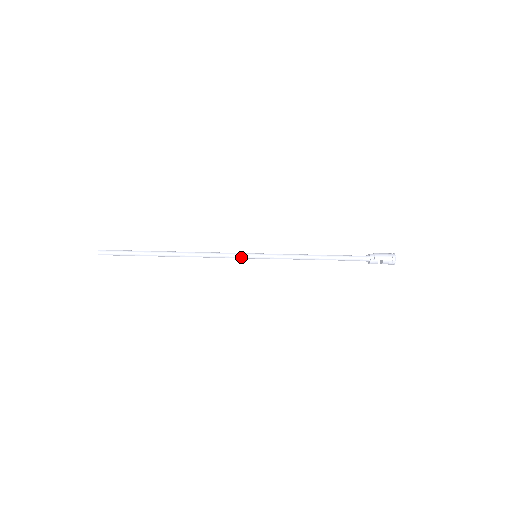
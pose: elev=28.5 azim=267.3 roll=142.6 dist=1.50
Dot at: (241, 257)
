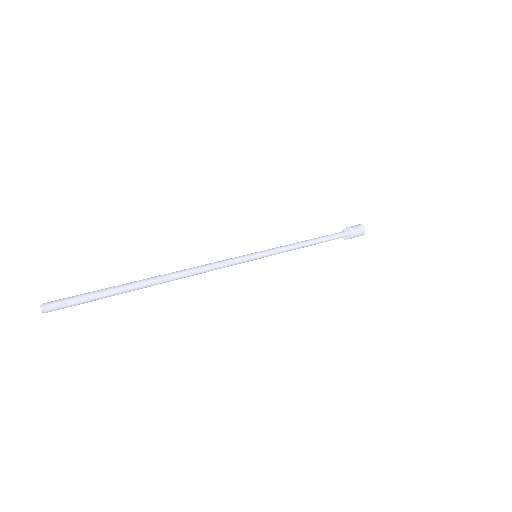
Dot at: (240, 262)
